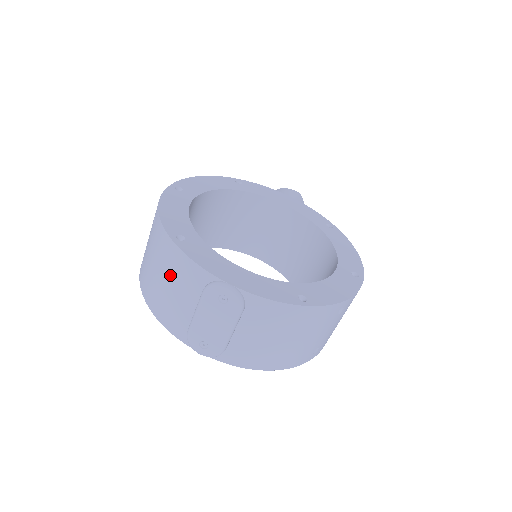
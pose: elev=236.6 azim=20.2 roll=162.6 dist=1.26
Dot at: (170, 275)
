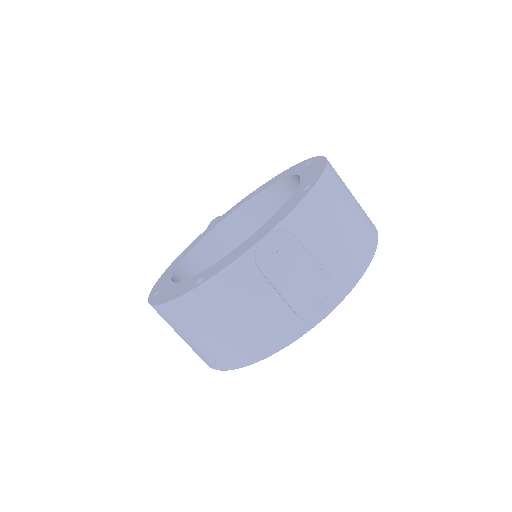
Dot at: (232, 308)
